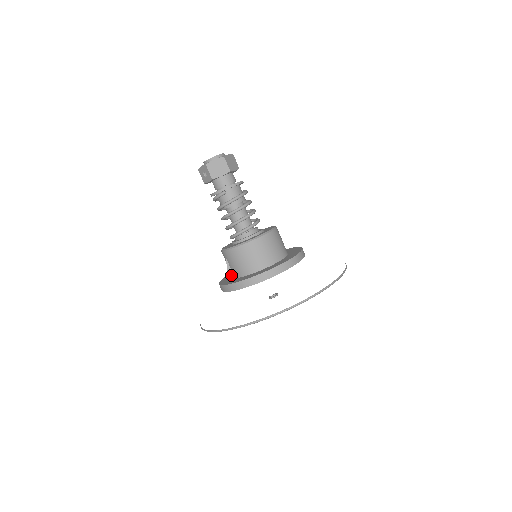
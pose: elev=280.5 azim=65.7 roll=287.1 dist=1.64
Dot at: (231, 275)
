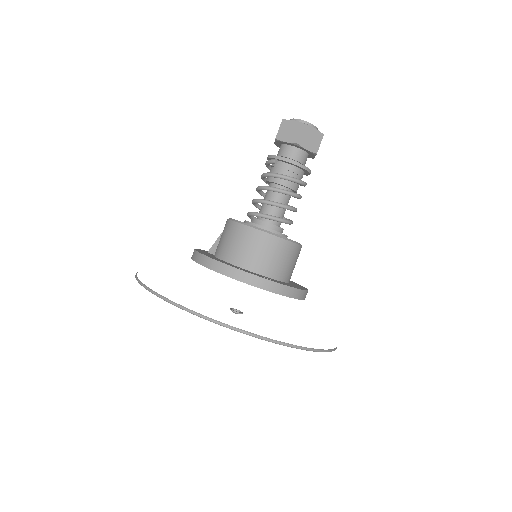
Dot at: (215, 249)
